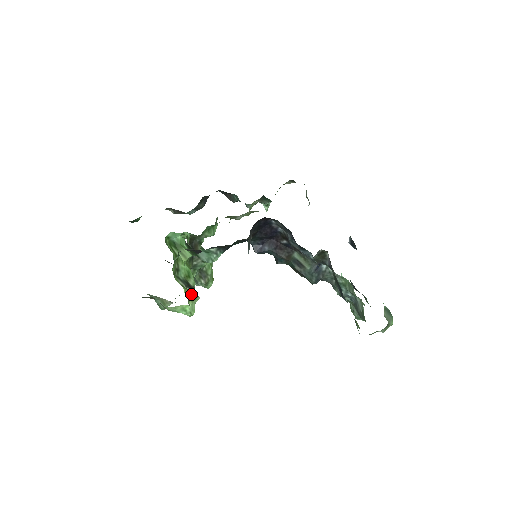
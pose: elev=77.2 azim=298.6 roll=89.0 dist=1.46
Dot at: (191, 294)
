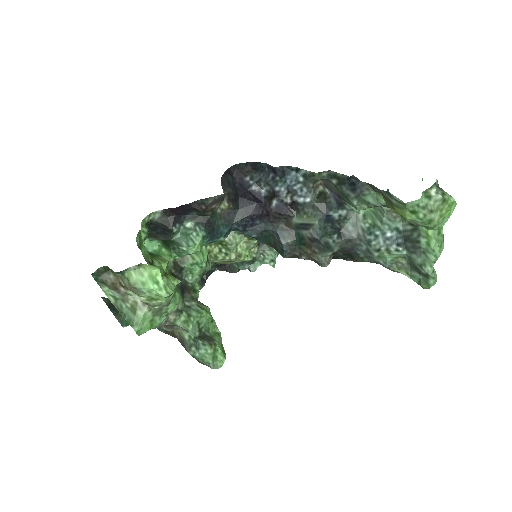
Dot at: (167, 273)
